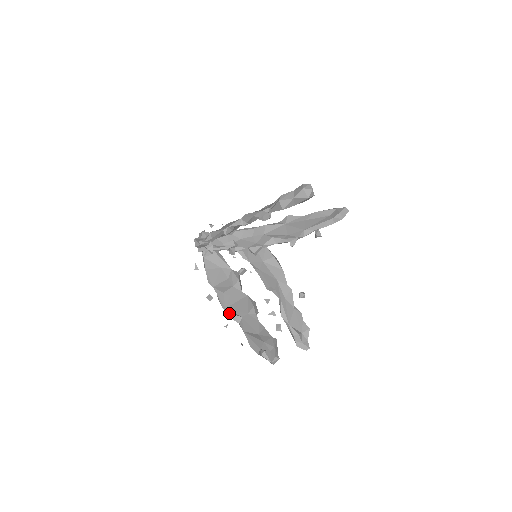
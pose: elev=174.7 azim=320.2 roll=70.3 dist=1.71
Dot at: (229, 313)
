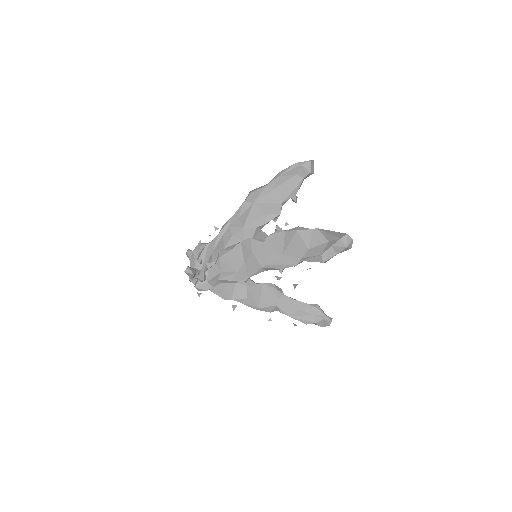
Dot at: (265, 310)
